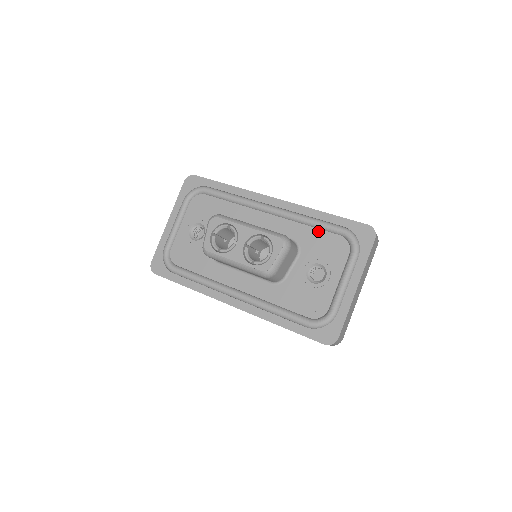
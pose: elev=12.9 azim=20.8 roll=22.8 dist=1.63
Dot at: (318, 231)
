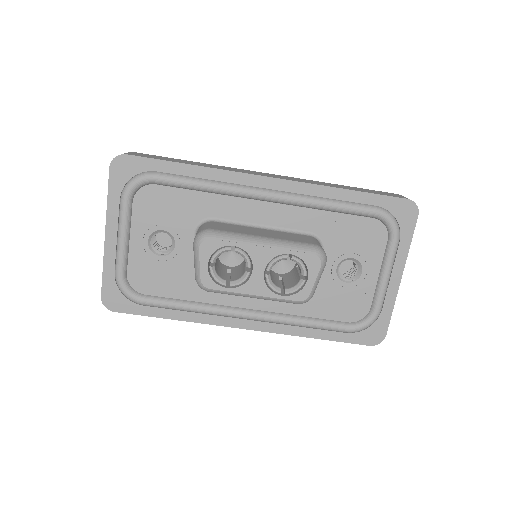
Dot at: (343, 217)
